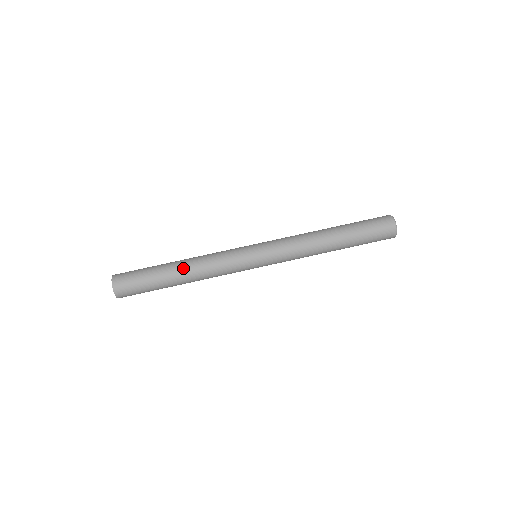
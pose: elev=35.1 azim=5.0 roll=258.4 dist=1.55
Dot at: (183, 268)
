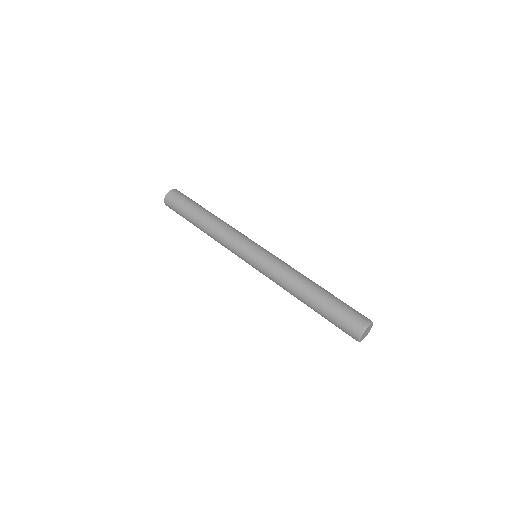
Dot at: (208, 219)
